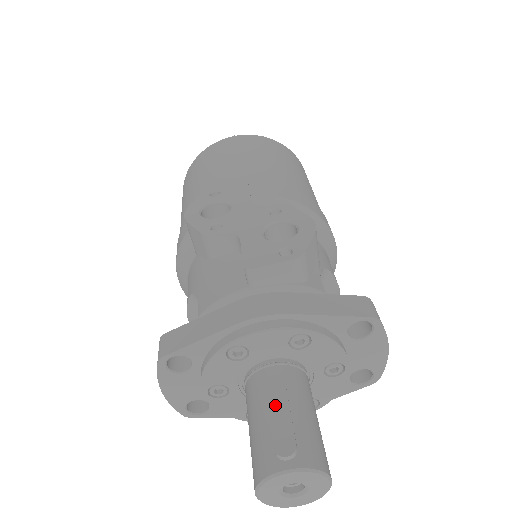
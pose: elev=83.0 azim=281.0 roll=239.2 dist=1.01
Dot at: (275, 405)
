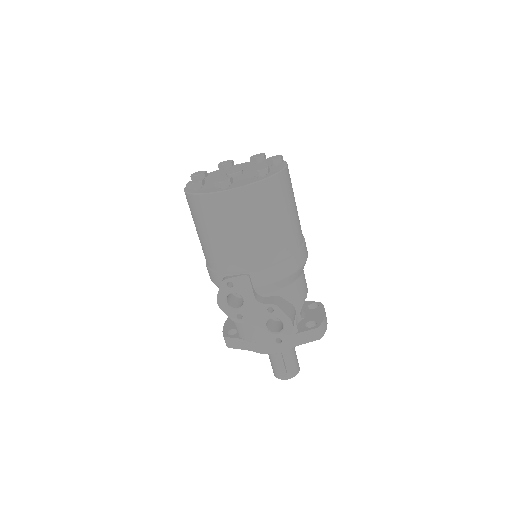
Dot at: (278, 363)
